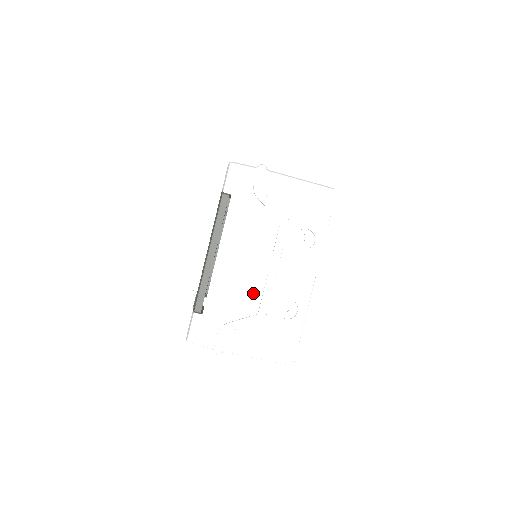
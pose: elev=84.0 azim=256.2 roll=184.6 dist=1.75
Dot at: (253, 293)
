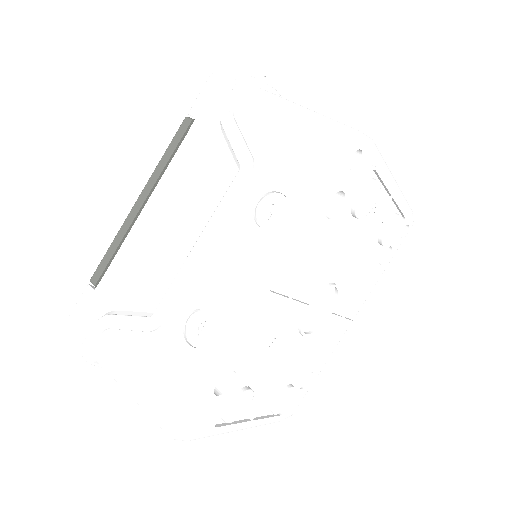
Dot at: (163, 280)
